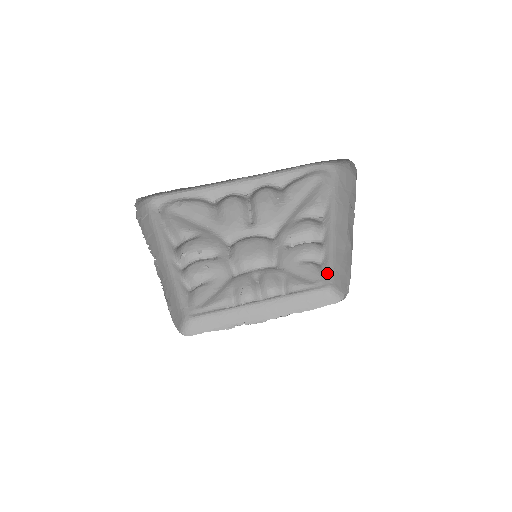
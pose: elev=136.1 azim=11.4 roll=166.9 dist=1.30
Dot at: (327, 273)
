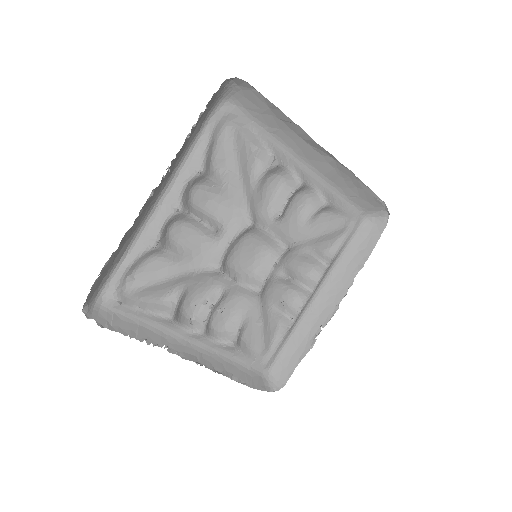
Dot at: (346, 207)
